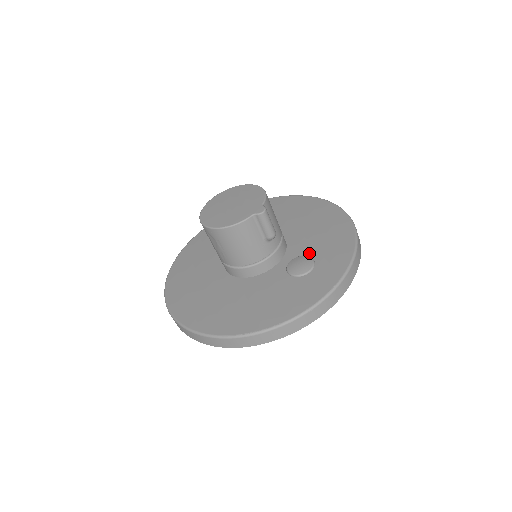
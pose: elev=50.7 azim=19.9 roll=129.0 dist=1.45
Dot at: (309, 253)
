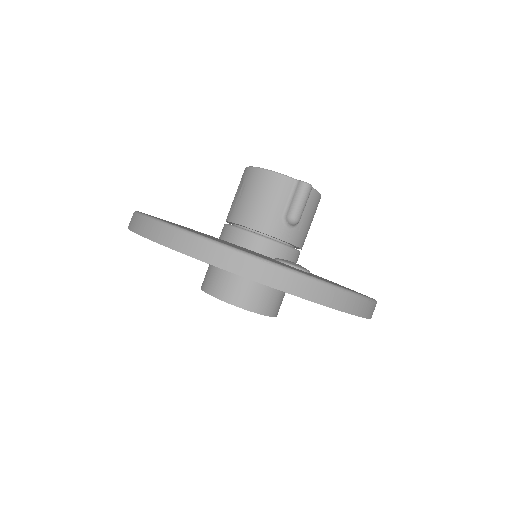
Dot at: occluded
